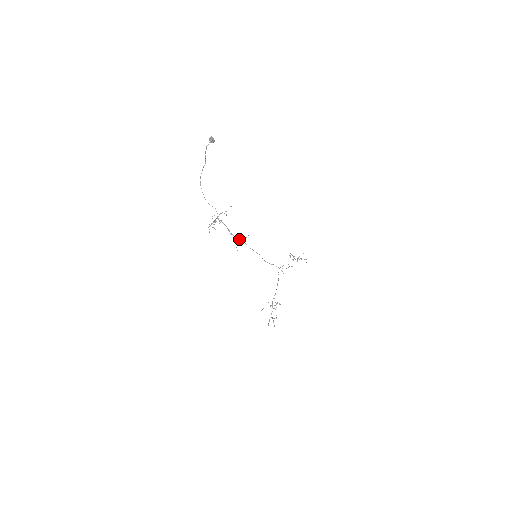
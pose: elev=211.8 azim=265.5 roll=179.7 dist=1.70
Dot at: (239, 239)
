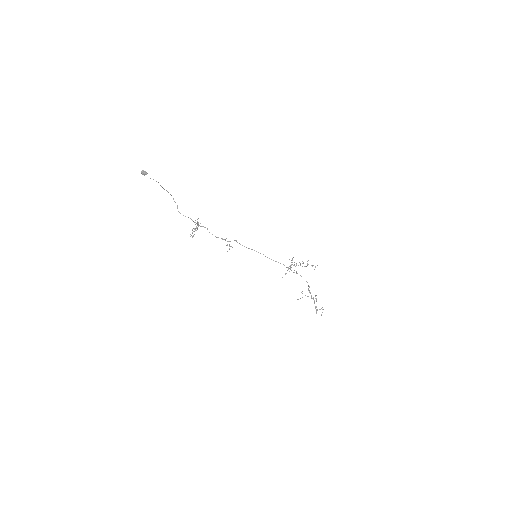
Dot at: occluded
